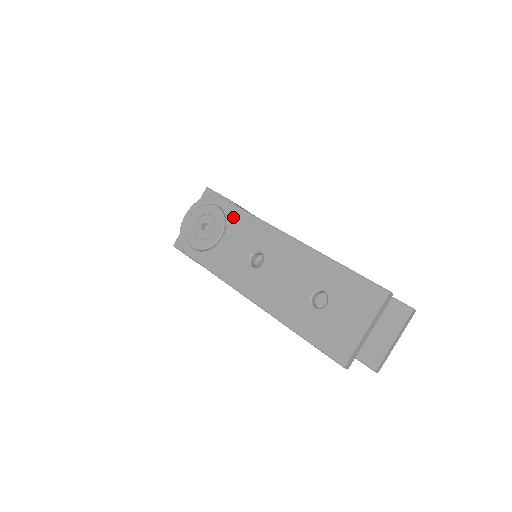
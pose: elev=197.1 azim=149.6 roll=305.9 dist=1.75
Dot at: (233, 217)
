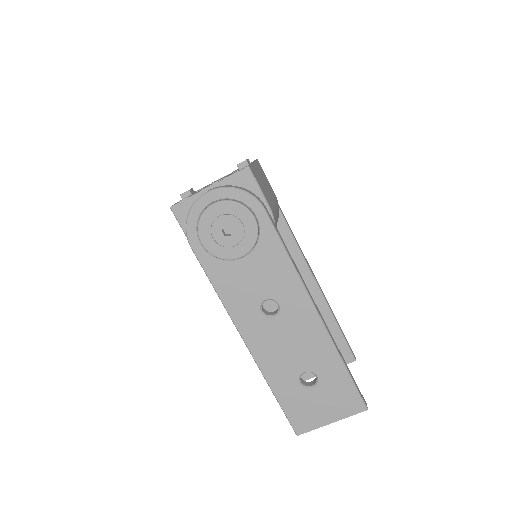
Dot at: (268, 245)
